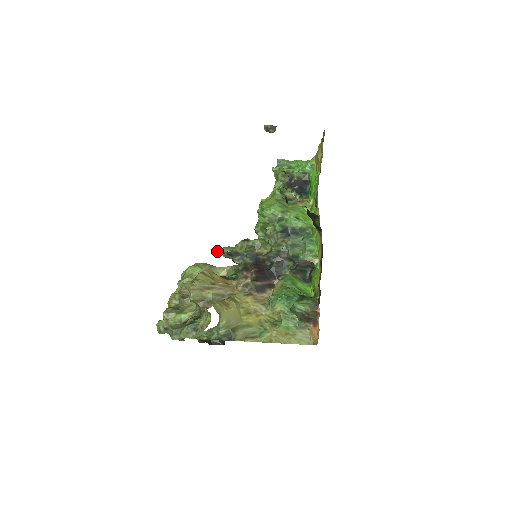
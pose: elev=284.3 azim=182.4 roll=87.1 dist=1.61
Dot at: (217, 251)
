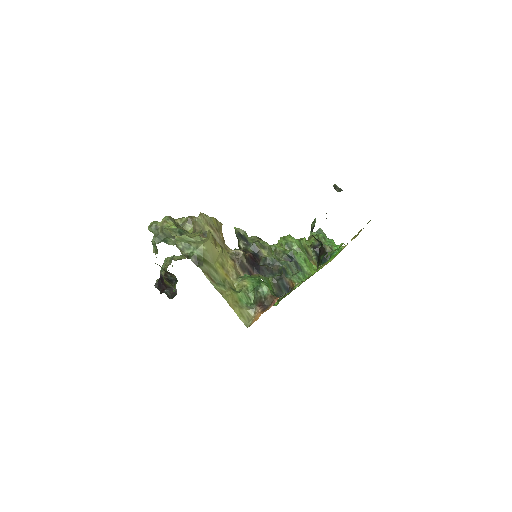
Dot at: (234, 227)
